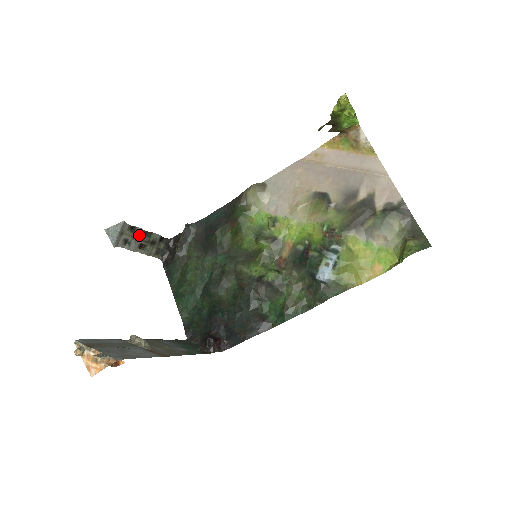
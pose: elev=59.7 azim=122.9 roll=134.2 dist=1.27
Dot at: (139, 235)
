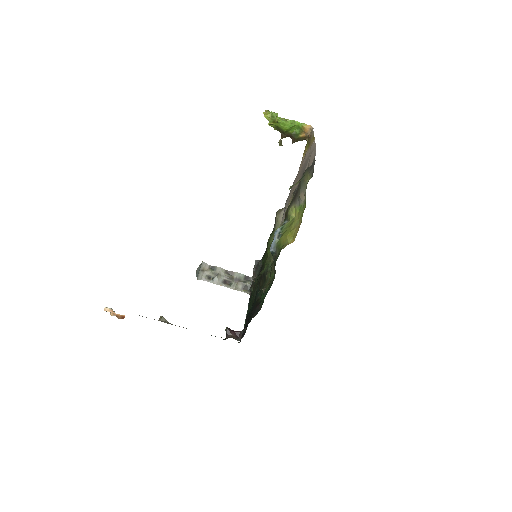
Dot at: (221, 273)
